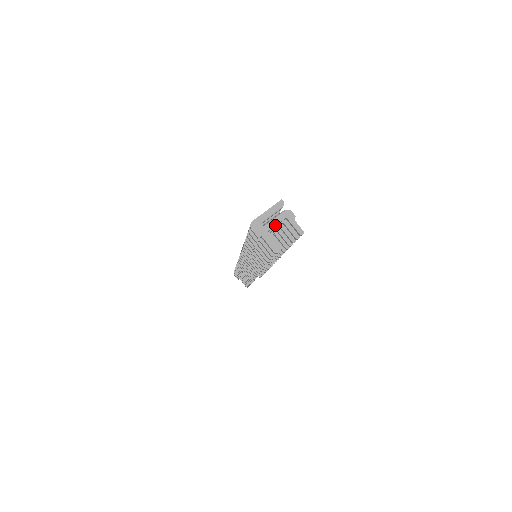
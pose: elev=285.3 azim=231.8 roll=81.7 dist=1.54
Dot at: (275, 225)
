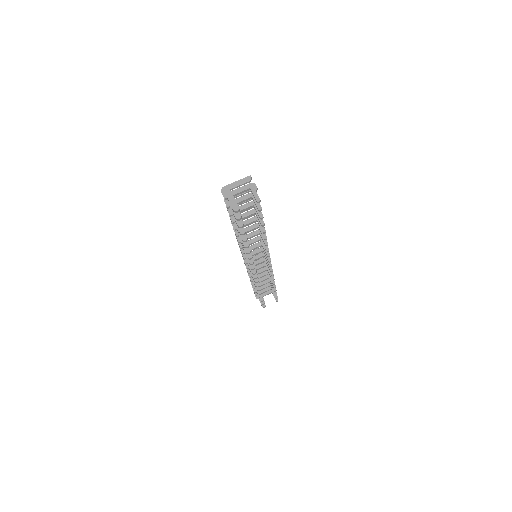
Dot at: (240, 192)
